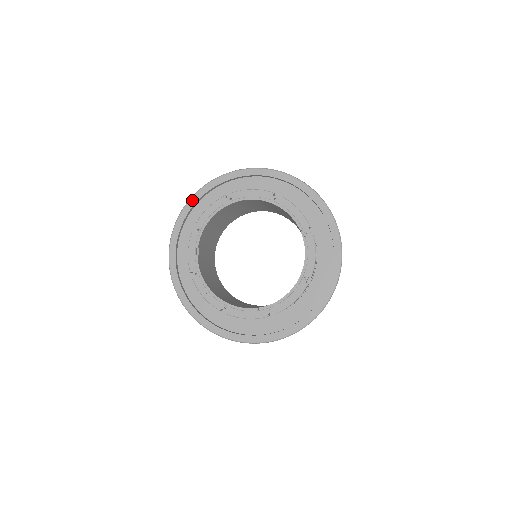
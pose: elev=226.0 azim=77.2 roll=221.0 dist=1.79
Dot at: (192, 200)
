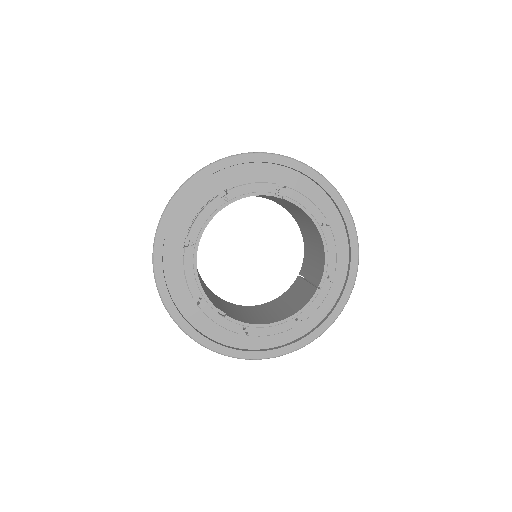
Dot at: (160, 285)
